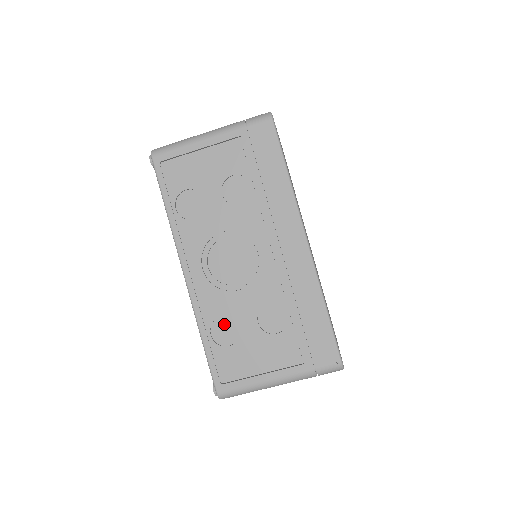
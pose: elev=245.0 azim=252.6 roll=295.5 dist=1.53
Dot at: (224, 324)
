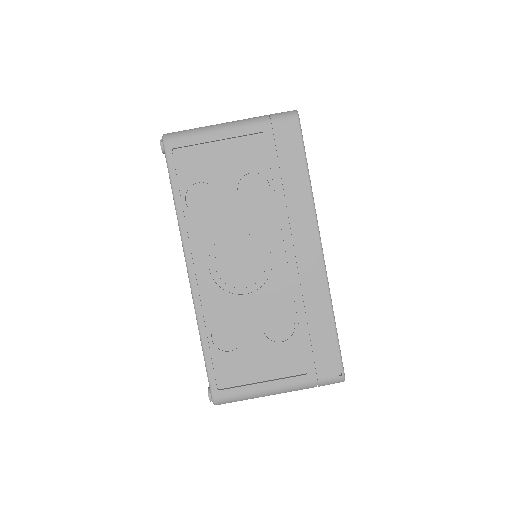
Dot at: (227, 328)
